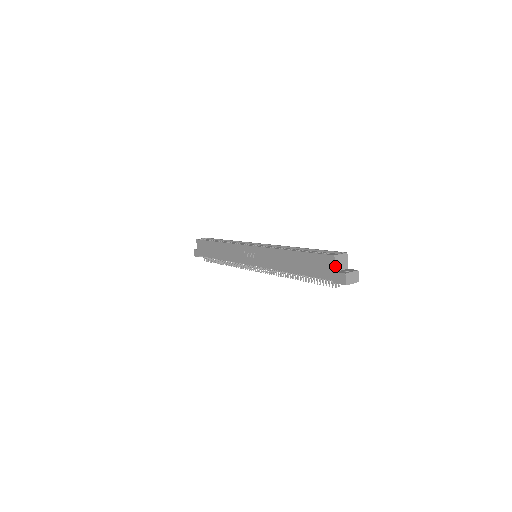
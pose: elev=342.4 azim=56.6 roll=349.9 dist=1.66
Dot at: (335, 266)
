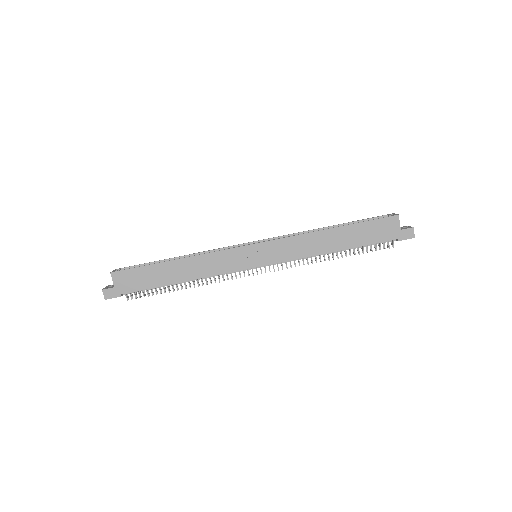
Dot at: occluded
